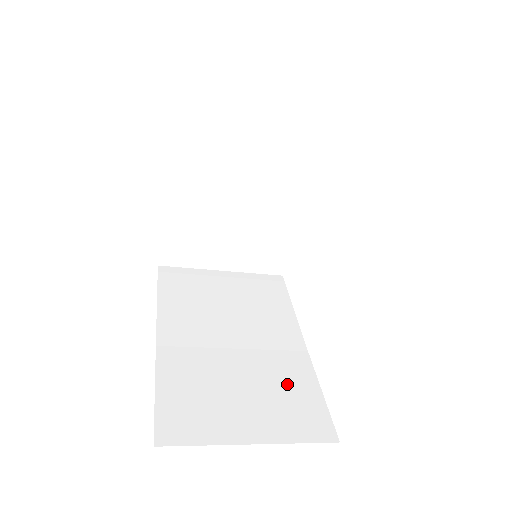
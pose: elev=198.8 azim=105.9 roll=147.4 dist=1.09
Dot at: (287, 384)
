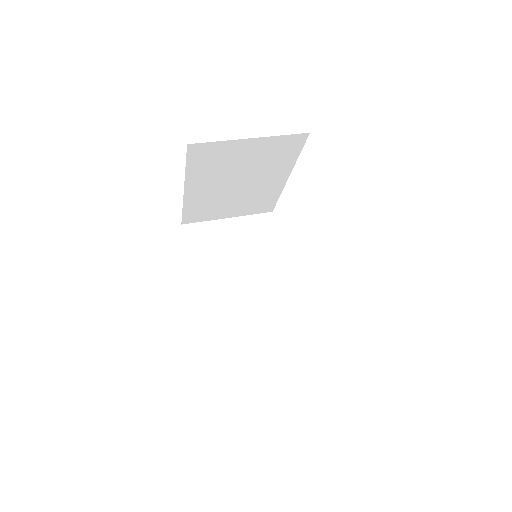
Dot at: (280, 311)
